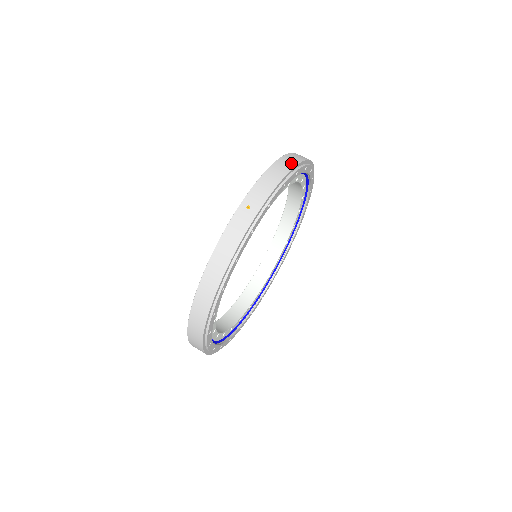
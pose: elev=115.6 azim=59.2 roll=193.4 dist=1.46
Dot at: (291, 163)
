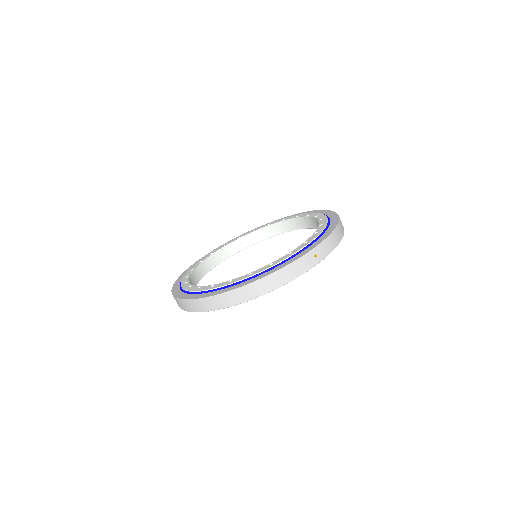
Dot at: (342, 231)
